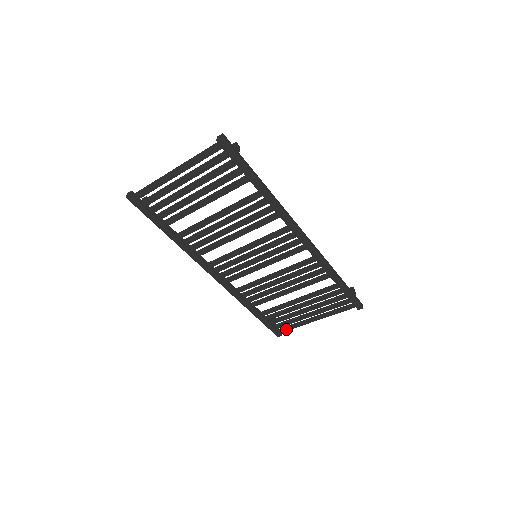
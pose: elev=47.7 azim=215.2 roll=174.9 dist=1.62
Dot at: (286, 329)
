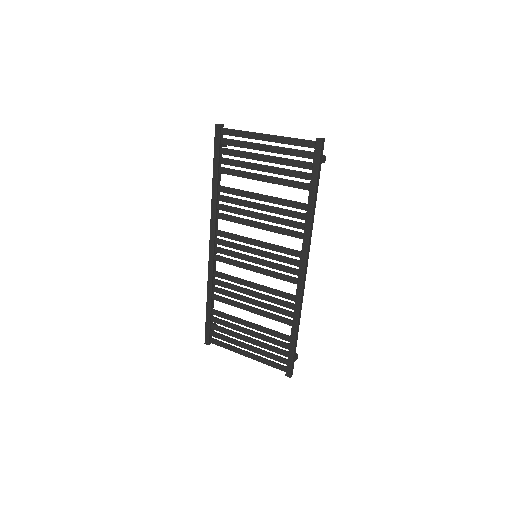
Dot at: (217, 343)
